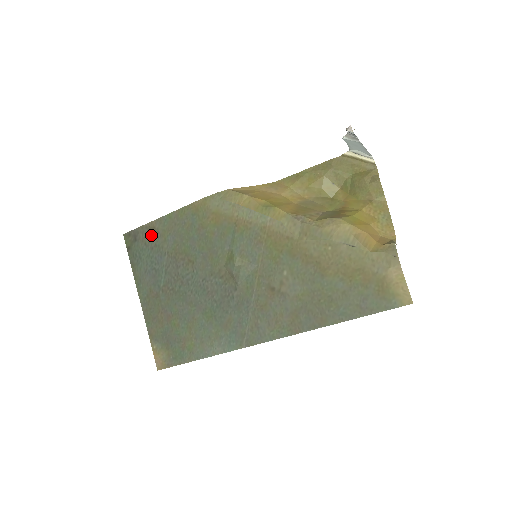
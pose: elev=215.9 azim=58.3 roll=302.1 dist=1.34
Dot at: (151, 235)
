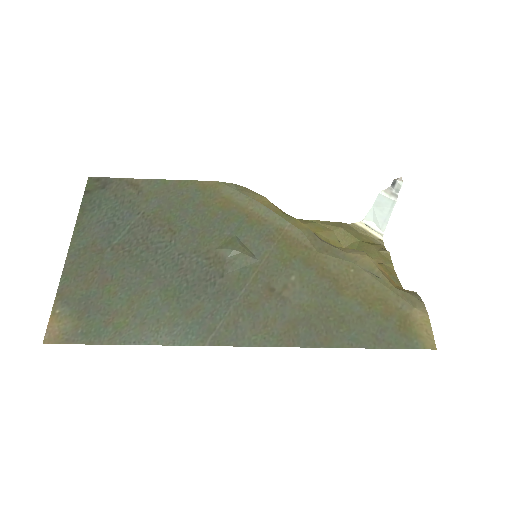
Dot at: (129, 190)
